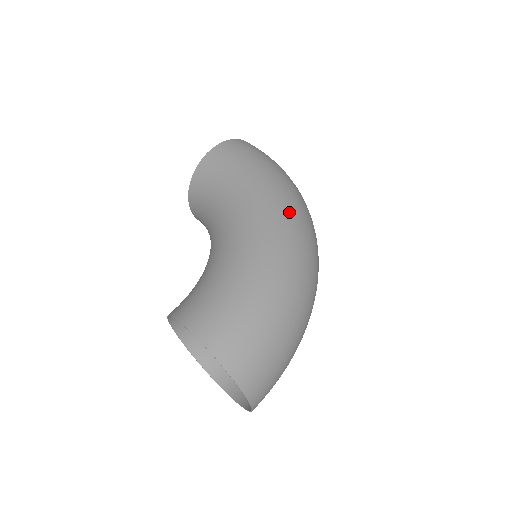
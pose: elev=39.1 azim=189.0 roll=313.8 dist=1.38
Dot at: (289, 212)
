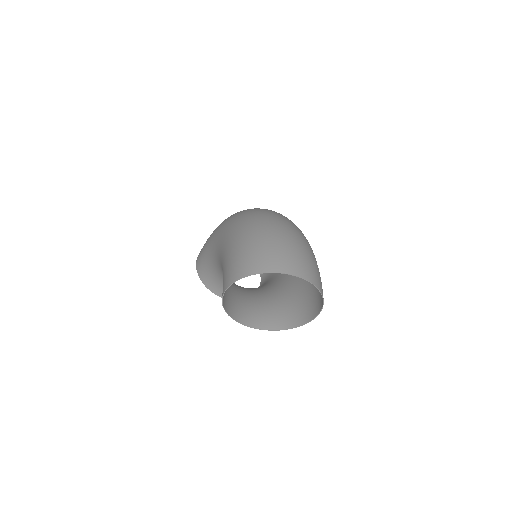
Dot at: (231, 217)
